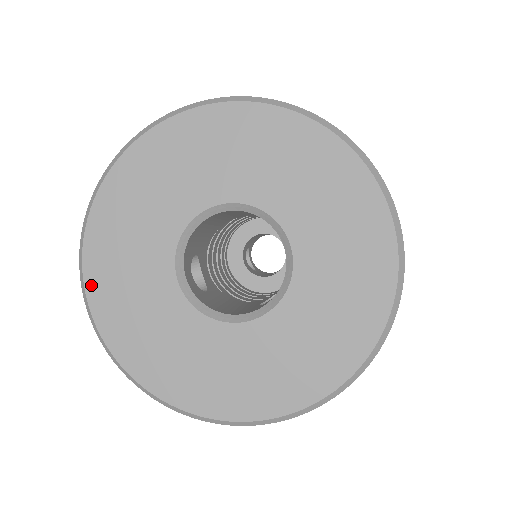
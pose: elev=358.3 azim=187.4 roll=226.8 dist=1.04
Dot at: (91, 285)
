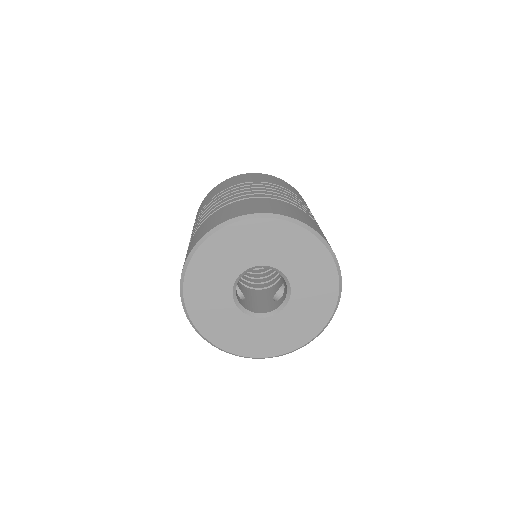
Dot at: (193, 316)
